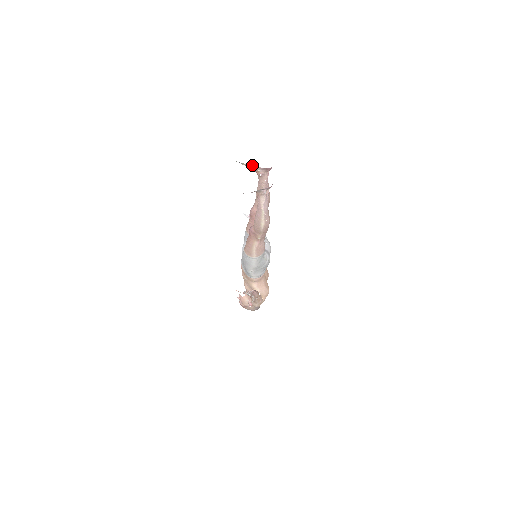
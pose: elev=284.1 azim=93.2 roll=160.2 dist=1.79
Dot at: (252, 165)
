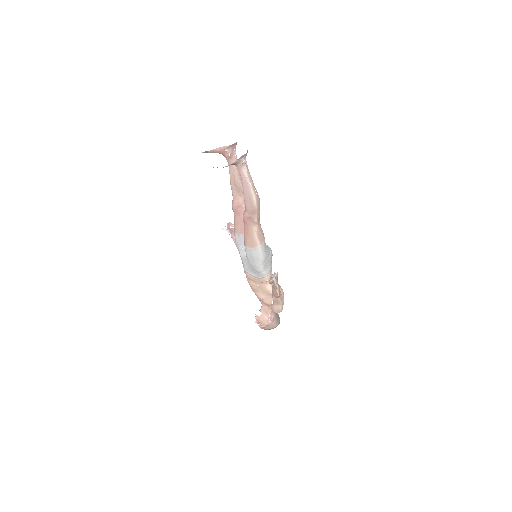
Dot at: (218, 148)
